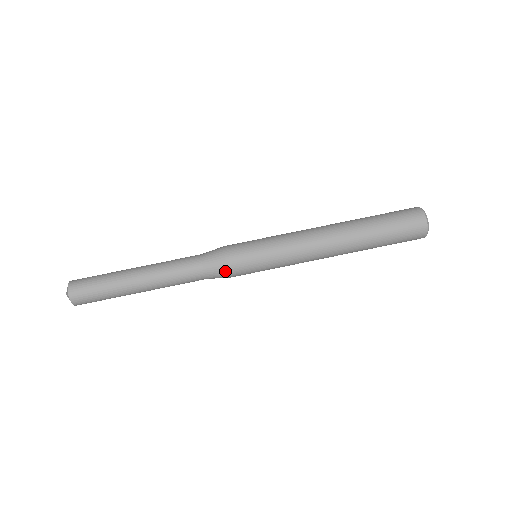
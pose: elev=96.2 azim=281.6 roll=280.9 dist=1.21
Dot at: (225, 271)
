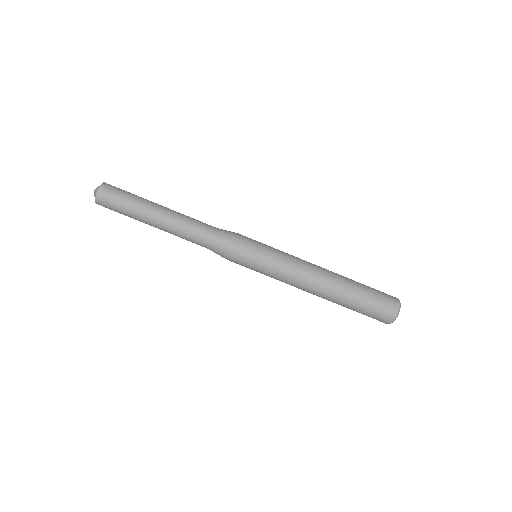
Dot at: (228, 247)
